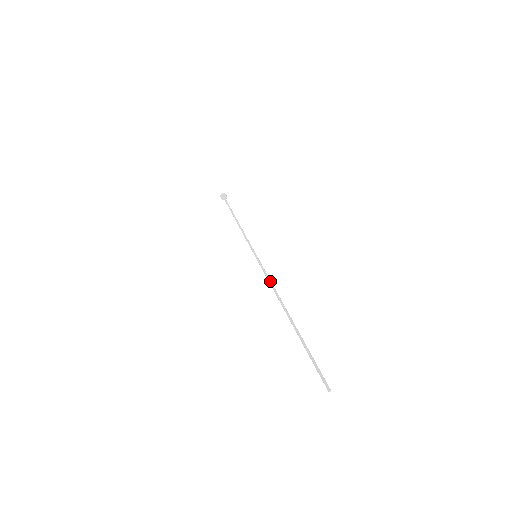
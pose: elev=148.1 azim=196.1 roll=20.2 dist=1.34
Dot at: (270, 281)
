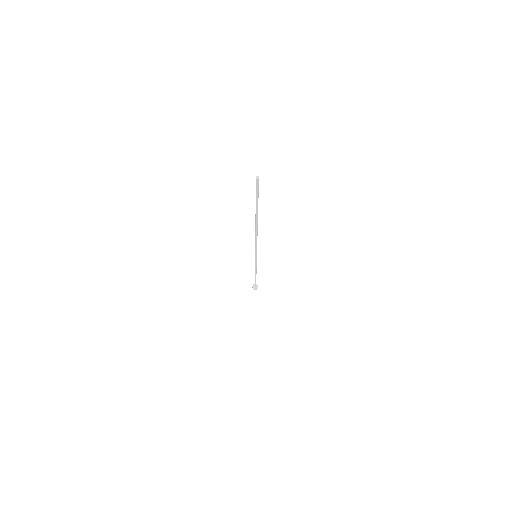
Dot at: (255, 241)
